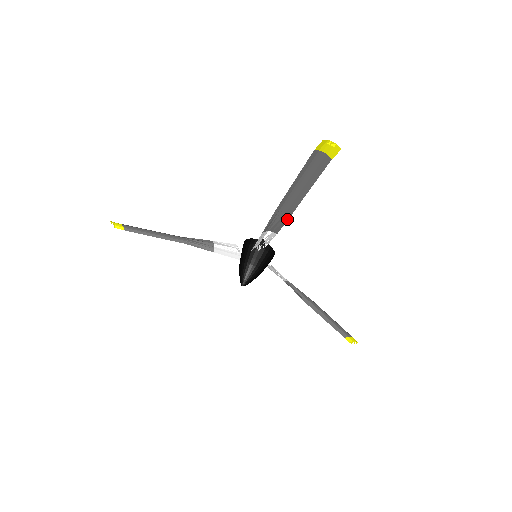
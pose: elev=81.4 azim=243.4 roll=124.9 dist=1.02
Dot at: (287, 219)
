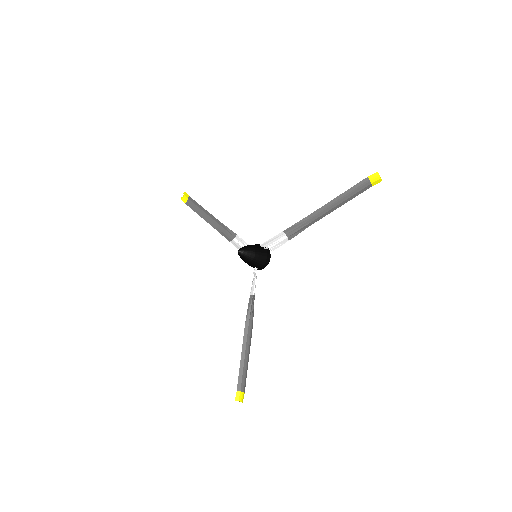
Dot at: occluded
